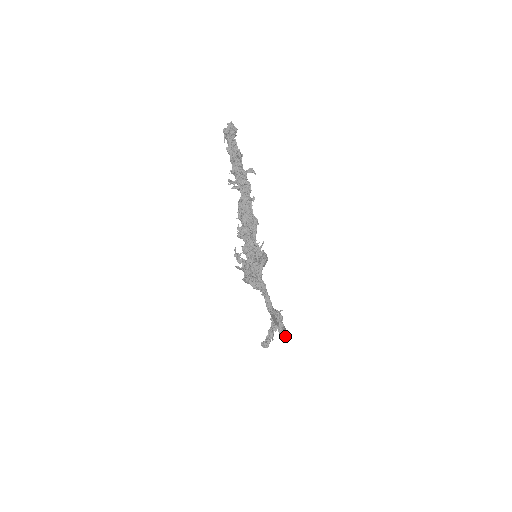
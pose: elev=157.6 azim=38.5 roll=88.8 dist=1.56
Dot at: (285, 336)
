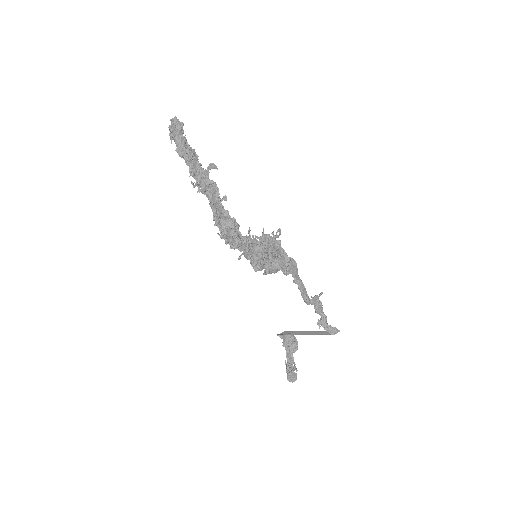
Dot at: (333, 328)
